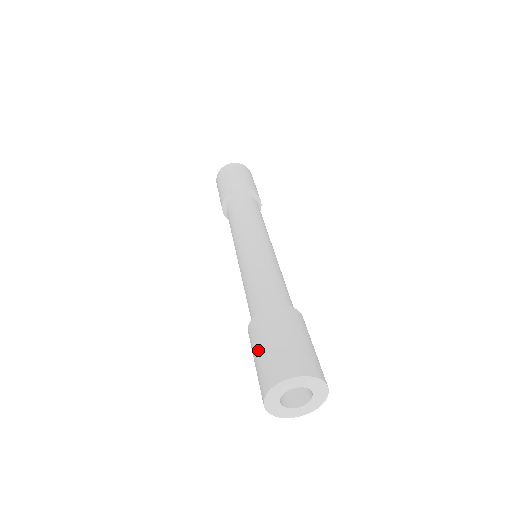
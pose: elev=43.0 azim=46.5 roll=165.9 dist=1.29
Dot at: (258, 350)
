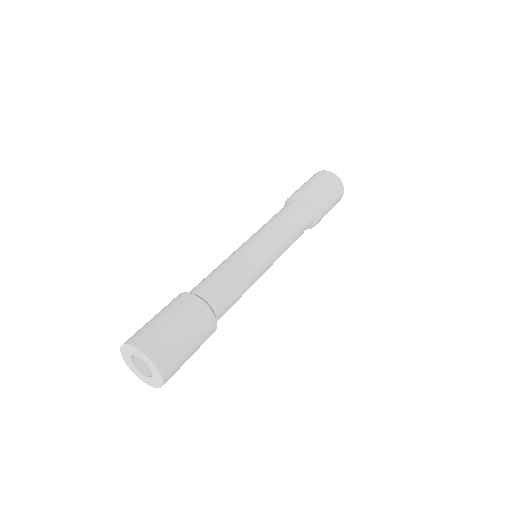
Dot at: (154, 316)
